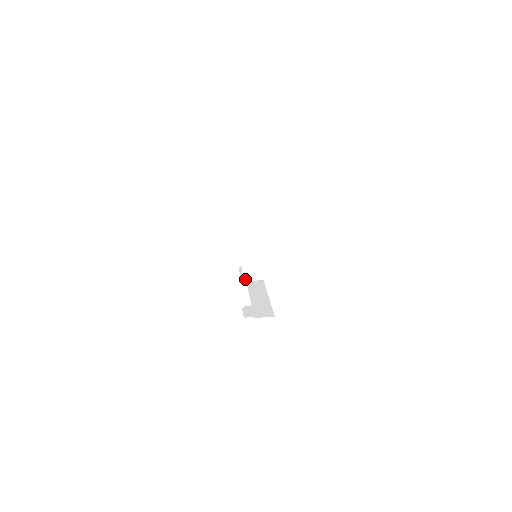
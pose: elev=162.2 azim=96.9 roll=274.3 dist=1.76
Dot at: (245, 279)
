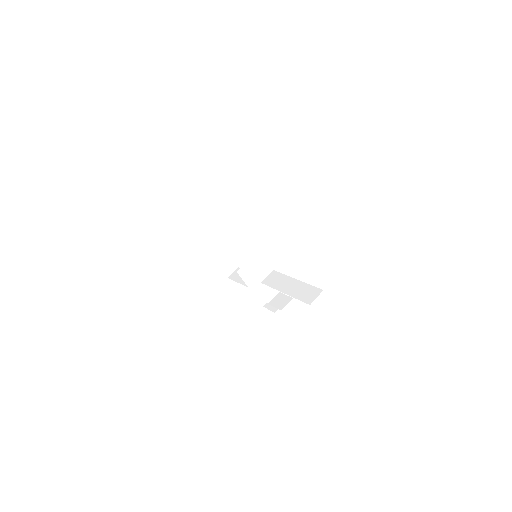
Dot at: (253, 282)
